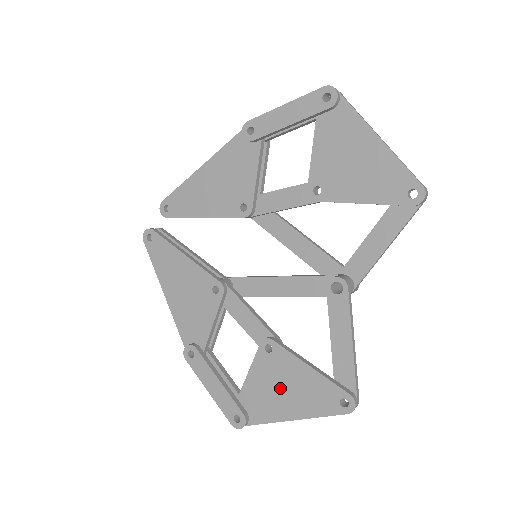
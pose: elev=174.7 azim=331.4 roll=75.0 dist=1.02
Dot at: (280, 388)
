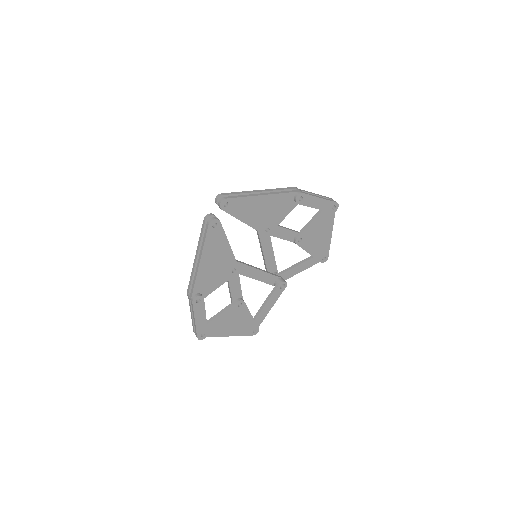
Dot at: (232, 323)
